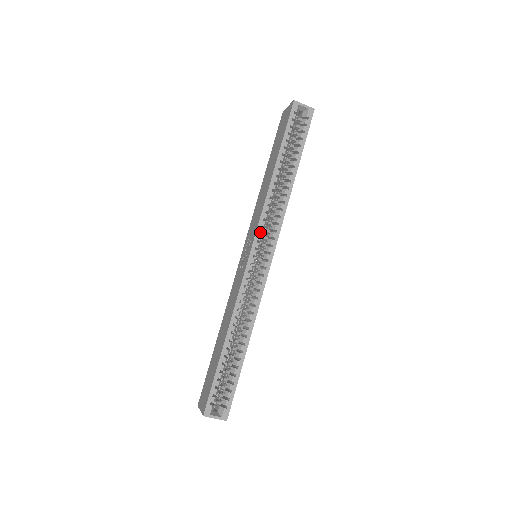
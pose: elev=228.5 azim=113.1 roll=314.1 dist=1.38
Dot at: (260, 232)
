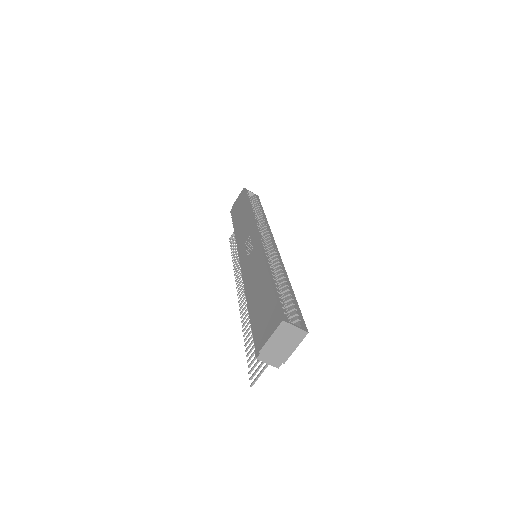
Dot at: (258, 228)
